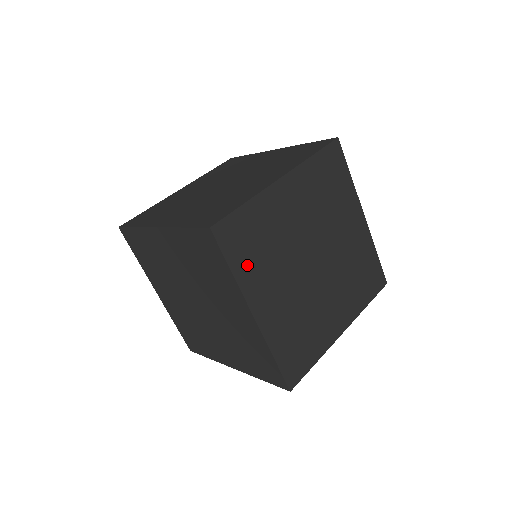
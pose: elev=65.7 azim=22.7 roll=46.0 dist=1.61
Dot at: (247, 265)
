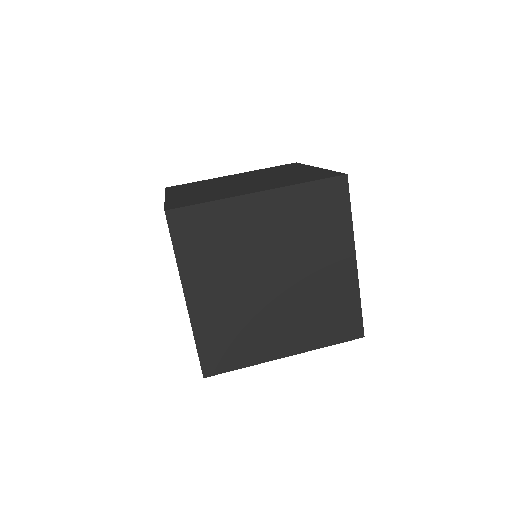
Dot at: occluded
